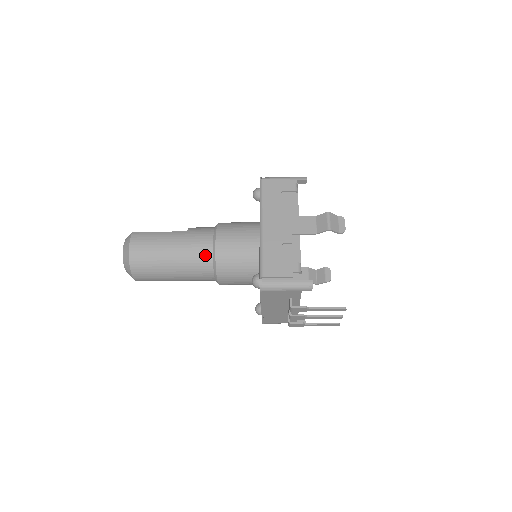
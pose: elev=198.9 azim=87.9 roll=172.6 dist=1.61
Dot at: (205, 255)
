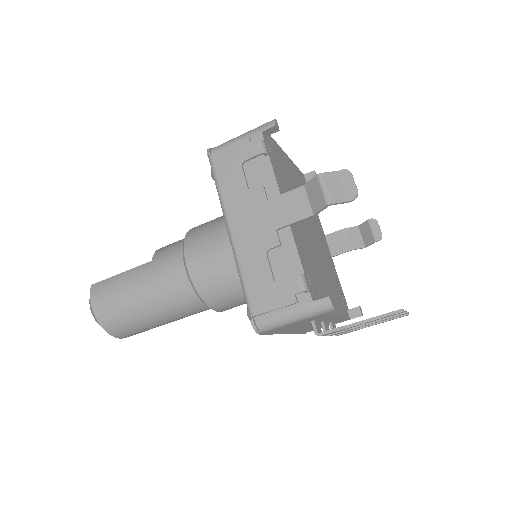
Dot at: (183, 288)
